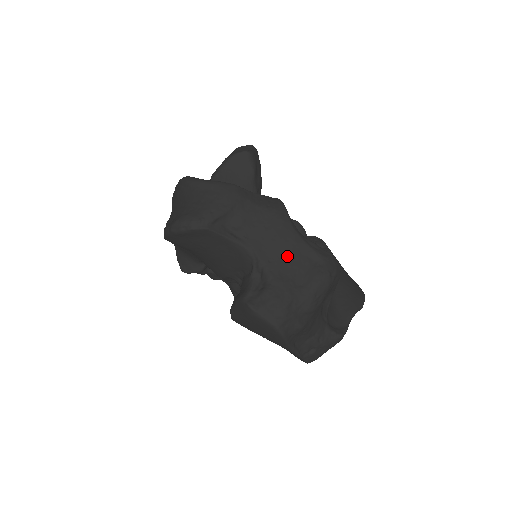
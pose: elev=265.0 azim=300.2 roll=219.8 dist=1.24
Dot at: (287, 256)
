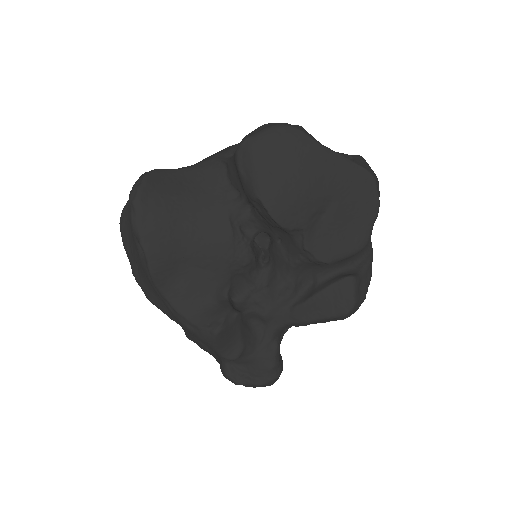
Dot at: occluded
